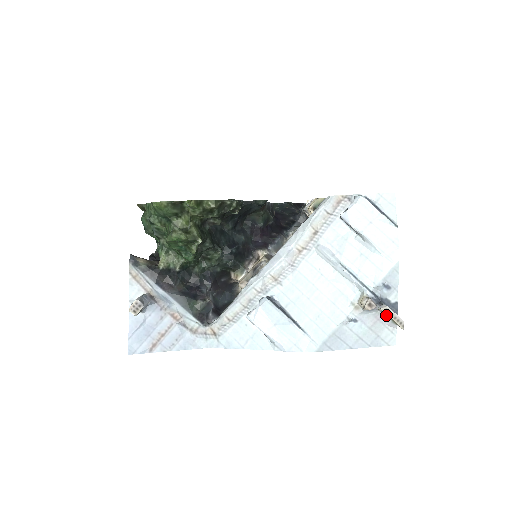
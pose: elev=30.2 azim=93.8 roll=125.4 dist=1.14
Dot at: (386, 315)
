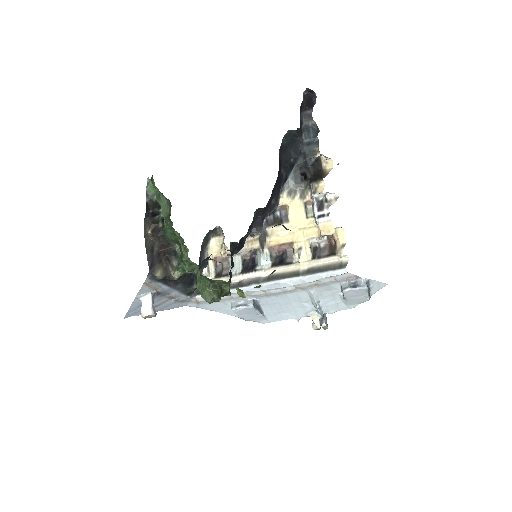
Dot at: occluded
